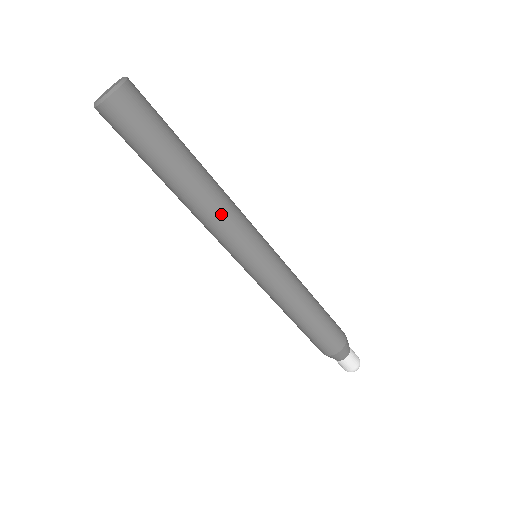
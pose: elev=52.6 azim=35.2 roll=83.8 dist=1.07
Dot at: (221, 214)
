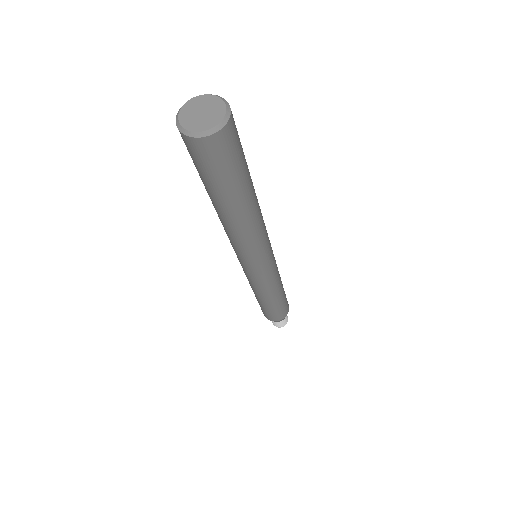
Dot at: (258, 233)
